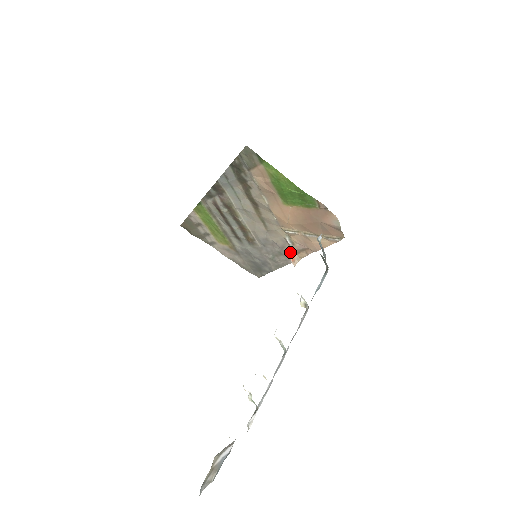
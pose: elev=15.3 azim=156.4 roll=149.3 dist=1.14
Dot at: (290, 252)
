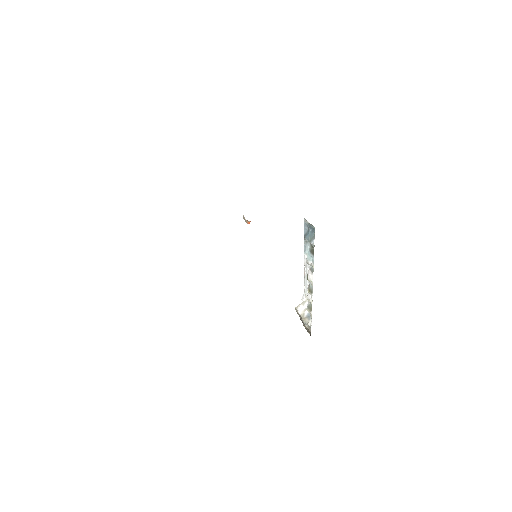
Dot at: occluded
